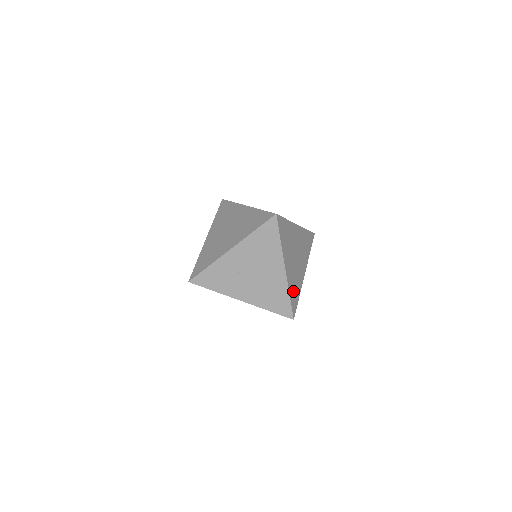
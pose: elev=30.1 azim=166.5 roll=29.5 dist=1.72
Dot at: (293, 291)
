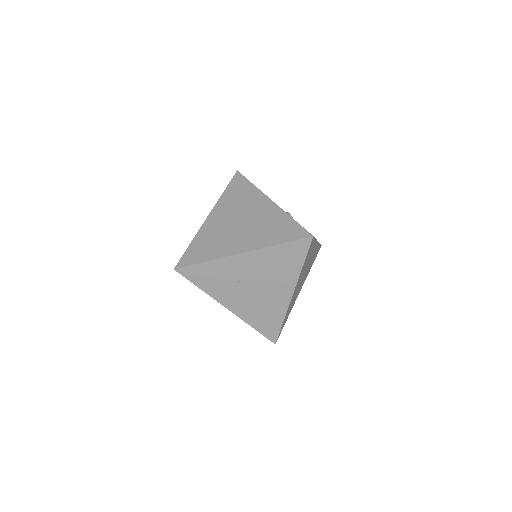
Dot at: (287, 314)
